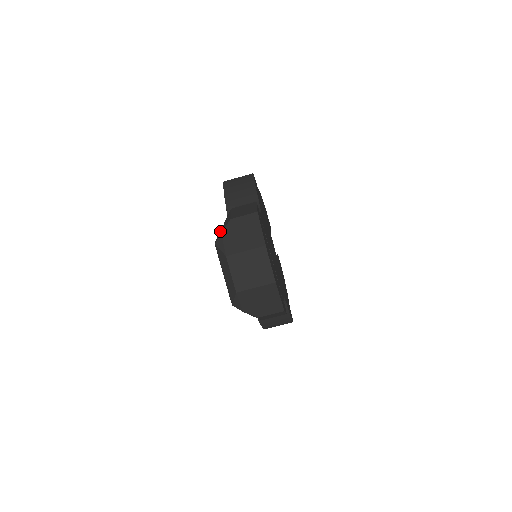
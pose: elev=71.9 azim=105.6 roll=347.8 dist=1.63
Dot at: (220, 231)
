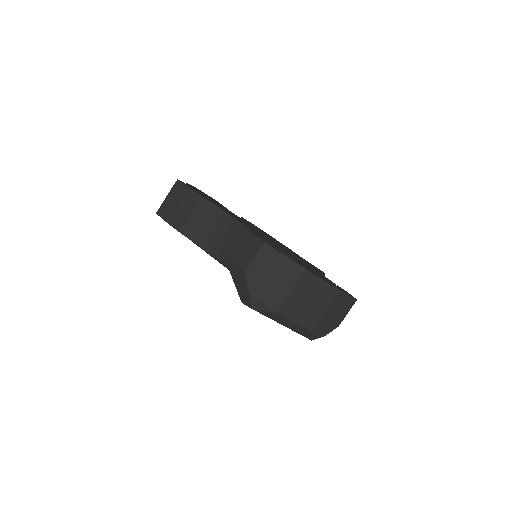
Dot at: (237, 288)
